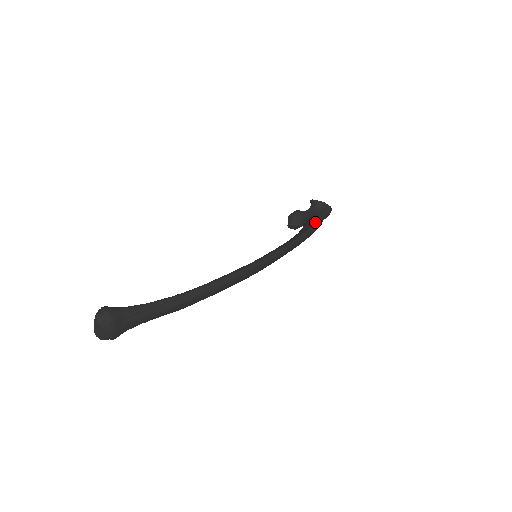
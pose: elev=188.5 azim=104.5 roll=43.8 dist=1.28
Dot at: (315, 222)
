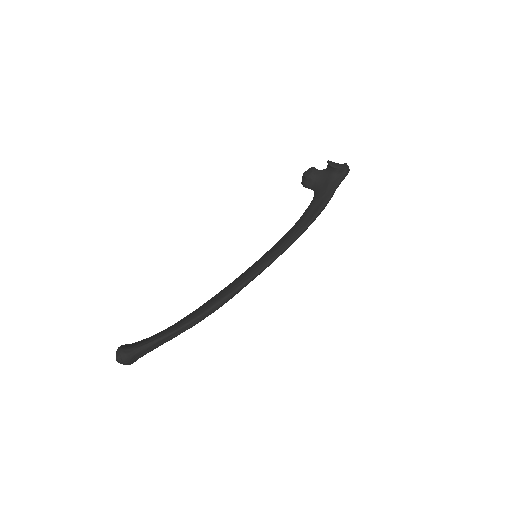
Dot at: (323, 203)
